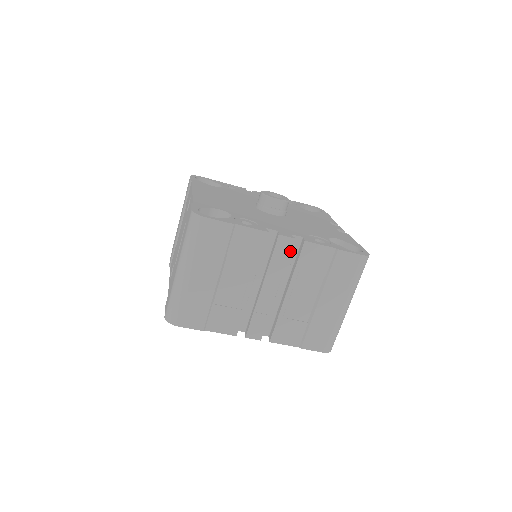
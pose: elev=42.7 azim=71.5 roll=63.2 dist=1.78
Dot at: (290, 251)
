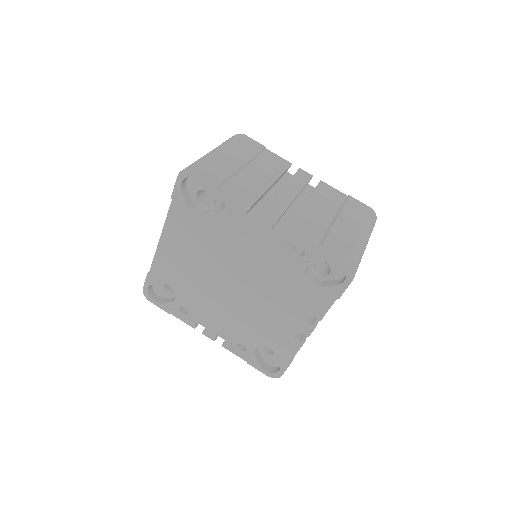
Dot at: (309, 180)
